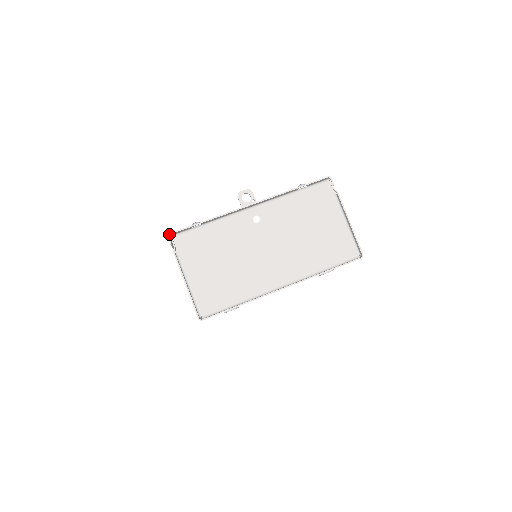
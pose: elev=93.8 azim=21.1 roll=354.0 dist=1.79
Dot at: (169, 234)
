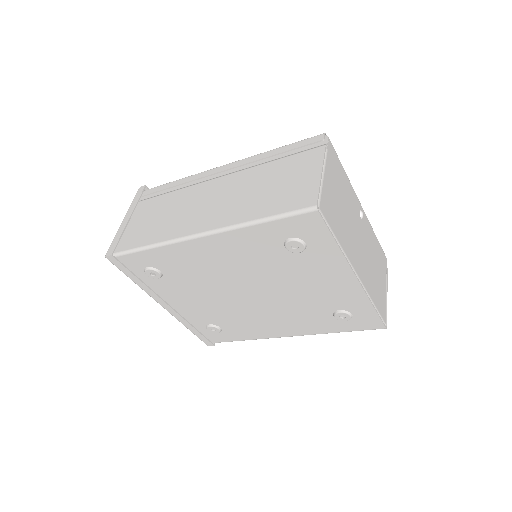
Dot at: occluded
